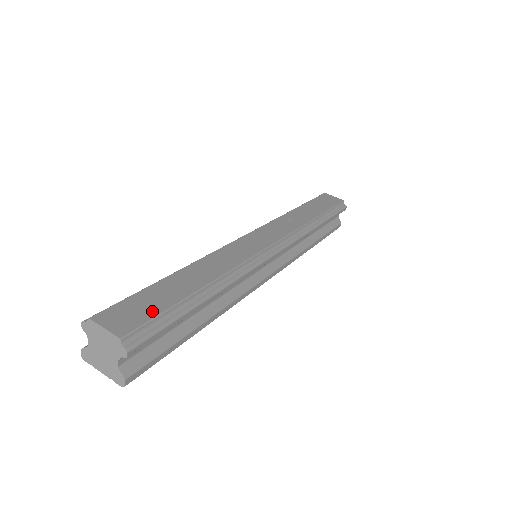
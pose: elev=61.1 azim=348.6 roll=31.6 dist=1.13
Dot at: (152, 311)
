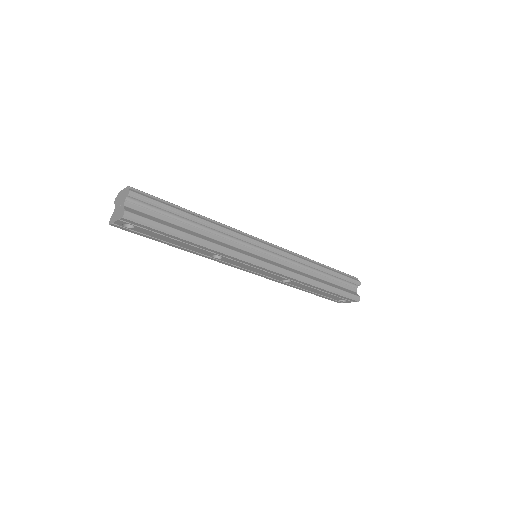
Dot at: (155, 198)
